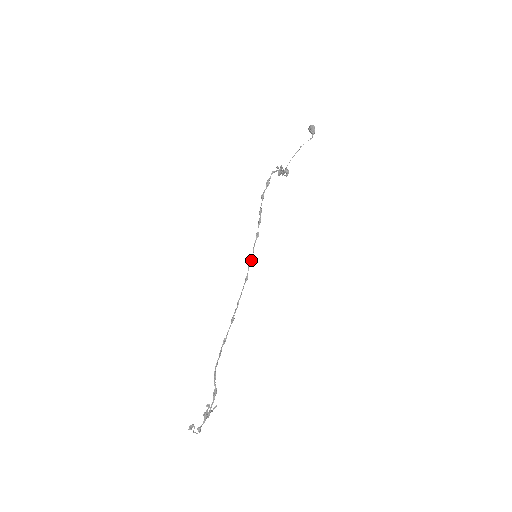
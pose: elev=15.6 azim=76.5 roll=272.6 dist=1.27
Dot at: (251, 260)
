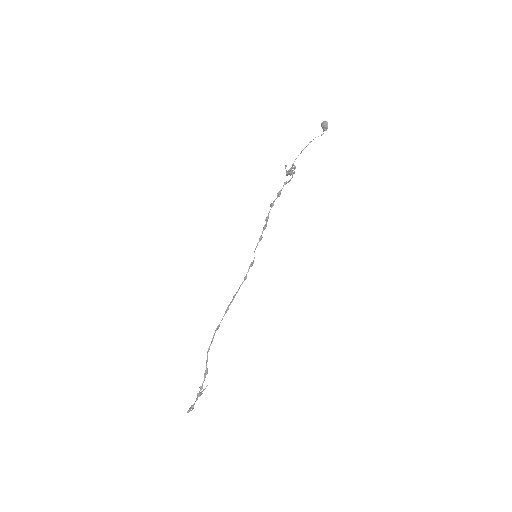
Dot at: (252, 262)
